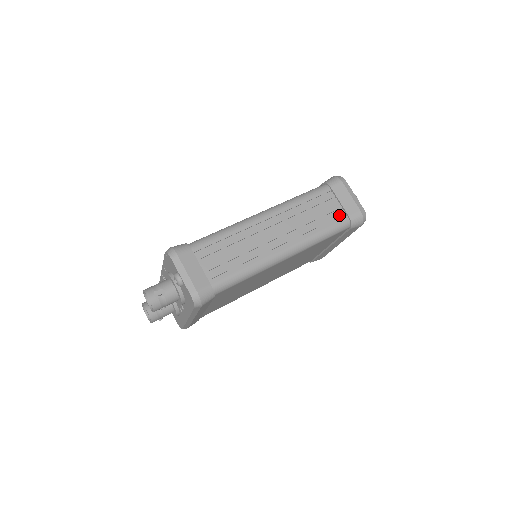
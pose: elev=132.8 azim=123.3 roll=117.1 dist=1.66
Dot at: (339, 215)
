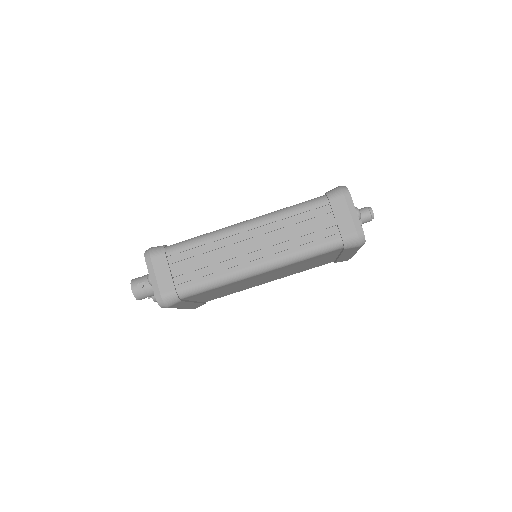
Dot at: (331, 233)
